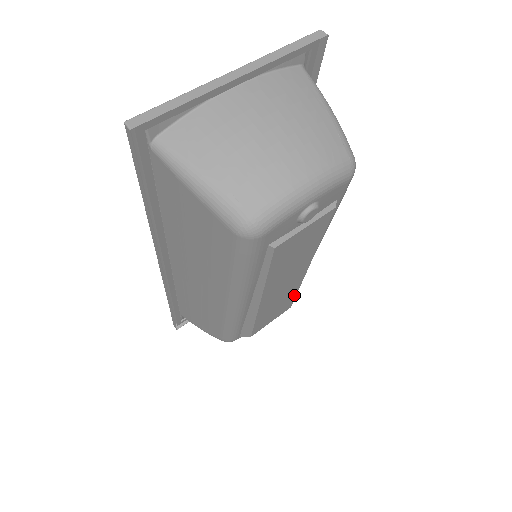
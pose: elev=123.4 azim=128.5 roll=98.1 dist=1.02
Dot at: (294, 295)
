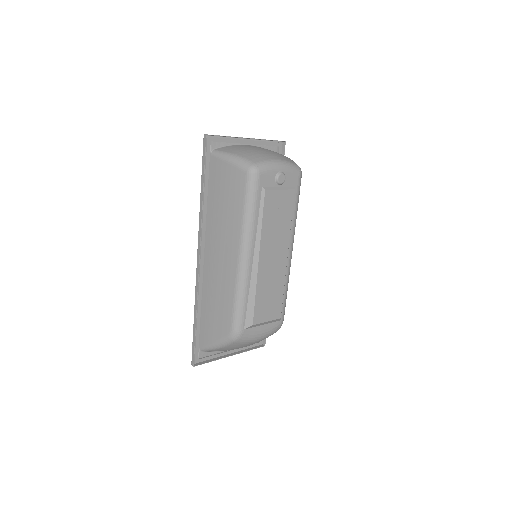
Dot at: (281, 294)
